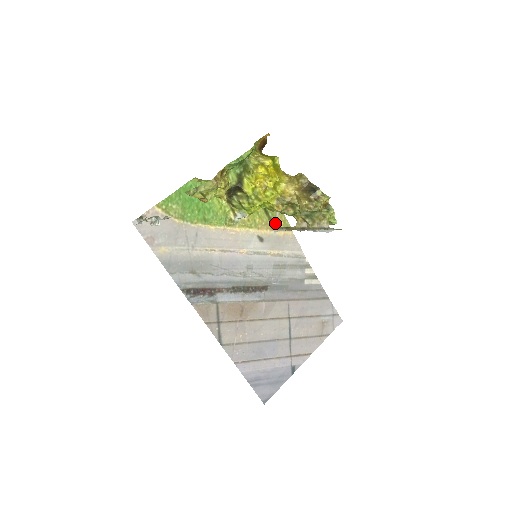
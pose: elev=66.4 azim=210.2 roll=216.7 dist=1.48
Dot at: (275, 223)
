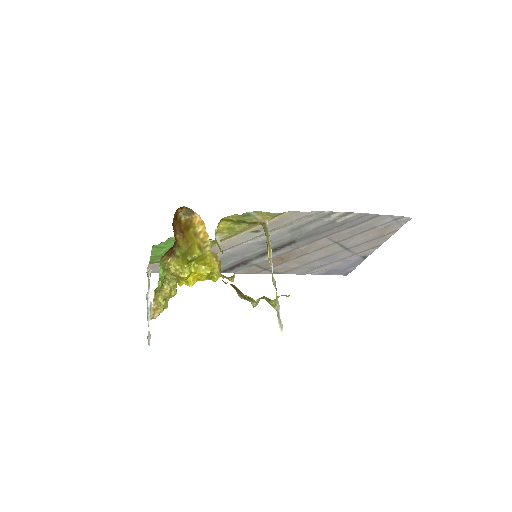
Dot at: (260, 221)
